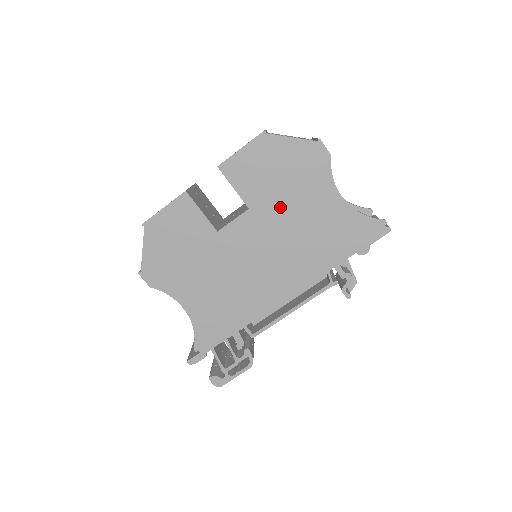
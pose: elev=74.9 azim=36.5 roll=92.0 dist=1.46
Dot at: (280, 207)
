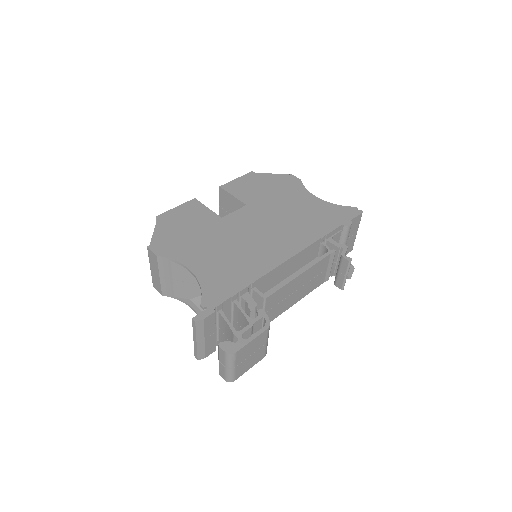
Dot at: (271, 203)
